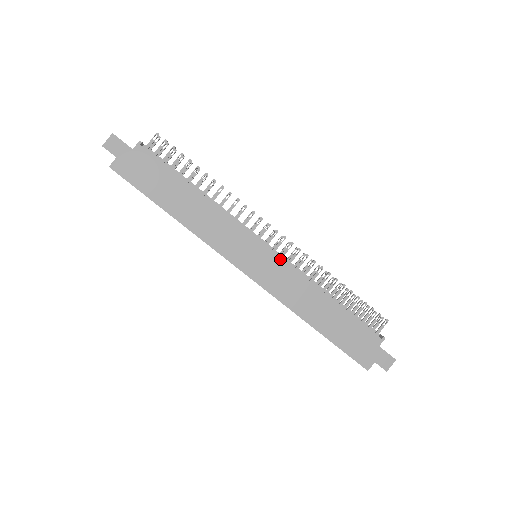
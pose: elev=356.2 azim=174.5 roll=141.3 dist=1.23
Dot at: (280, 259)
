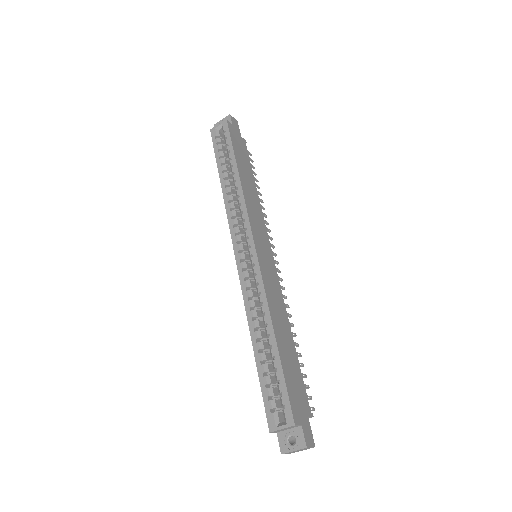
Dot at: (276, 272)
